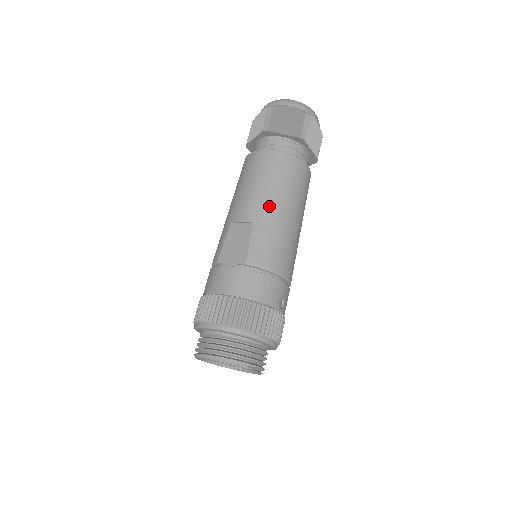
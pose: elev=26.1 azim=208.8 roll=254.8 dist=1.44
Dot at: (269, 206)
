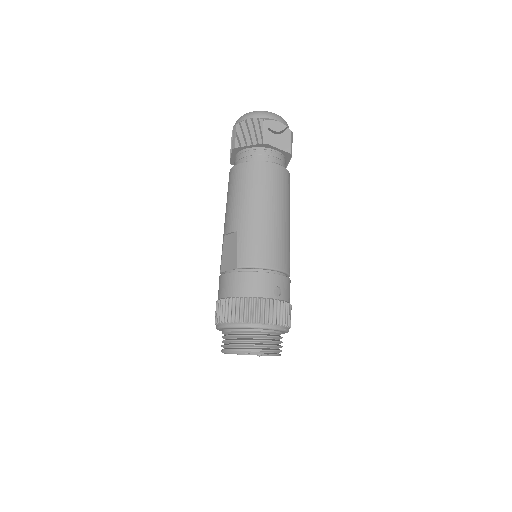
Dot at: (247, 213)
